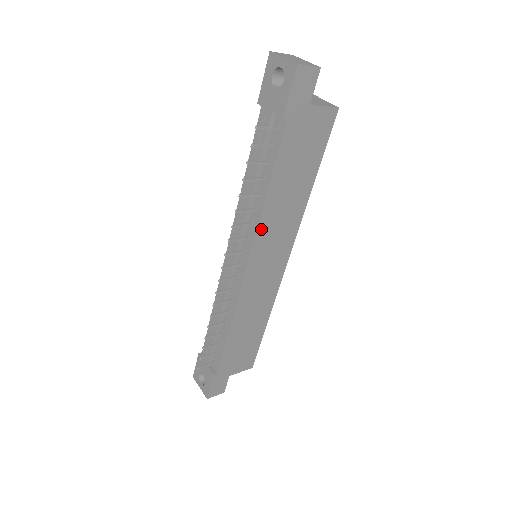
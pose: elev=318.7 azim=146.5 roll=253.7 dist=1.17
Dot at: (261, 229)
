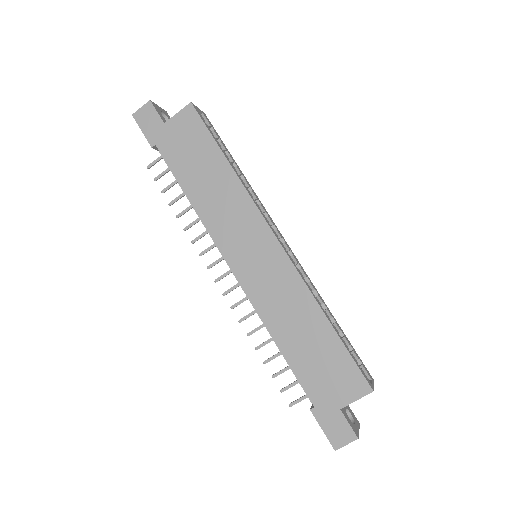
Dot at: (212, 228)
